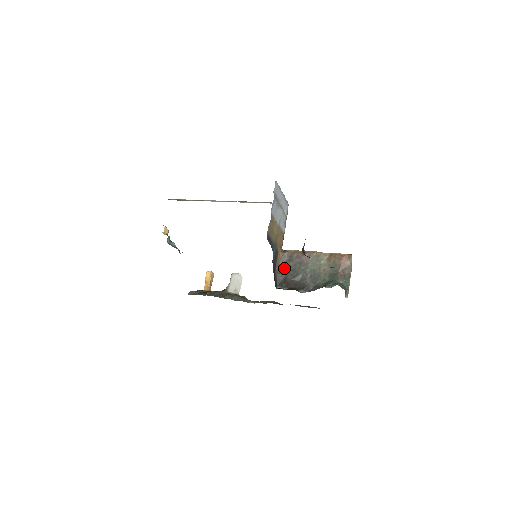
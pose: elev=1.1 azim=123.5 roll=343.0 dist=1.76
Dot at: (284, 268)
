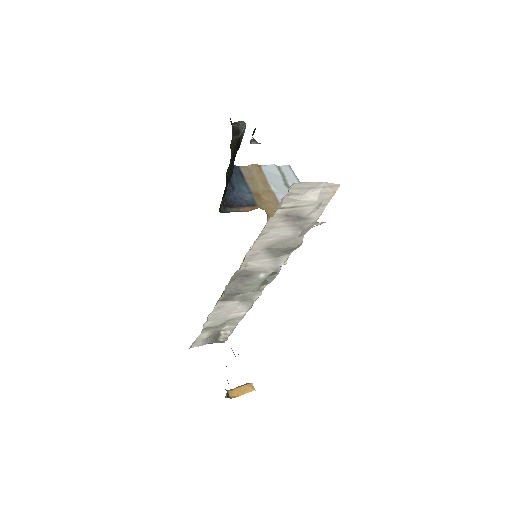
Dot at: occluded
